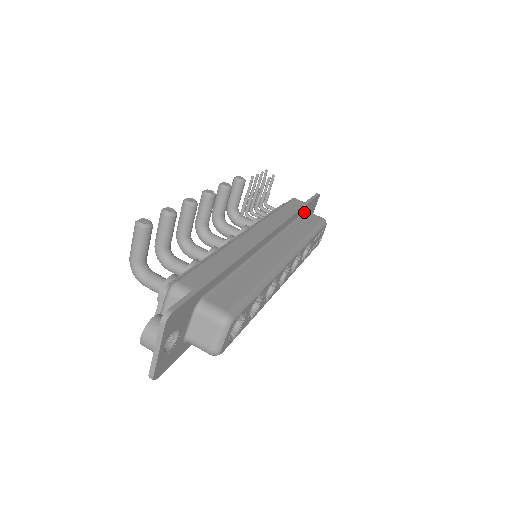
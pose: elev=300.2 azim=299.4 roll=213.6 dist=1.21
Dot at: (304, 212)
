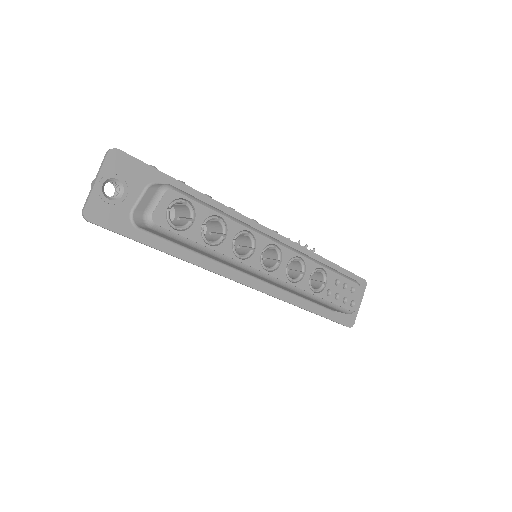
Dot at: occluded
